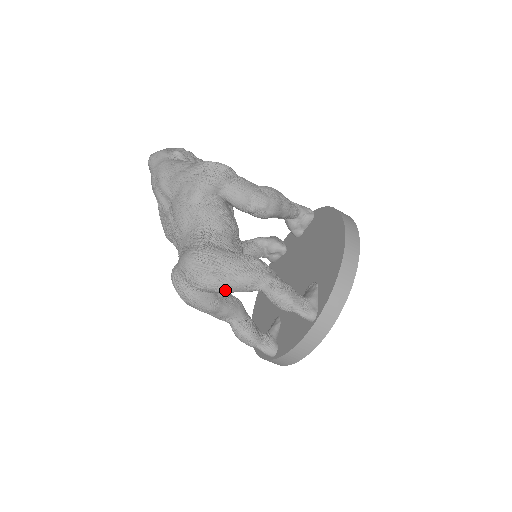
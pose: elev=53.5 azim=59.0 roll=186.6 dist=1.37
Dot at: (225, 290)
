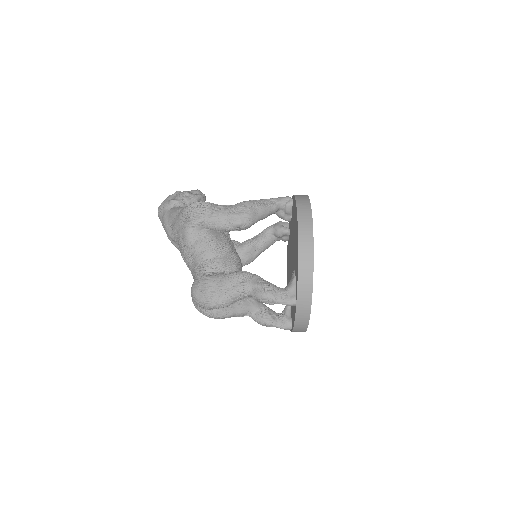
Dot at: (225, 305)
